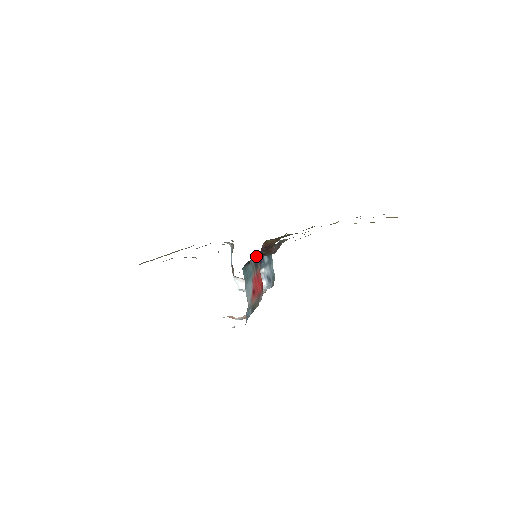
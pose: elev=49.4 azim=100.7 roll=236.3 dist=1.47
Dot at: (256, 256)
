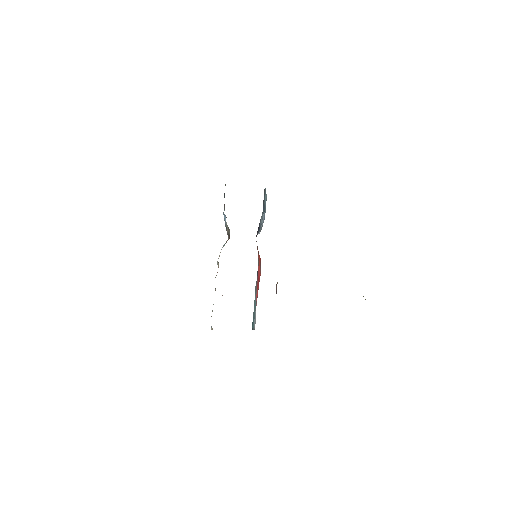
Dot at: occluded
